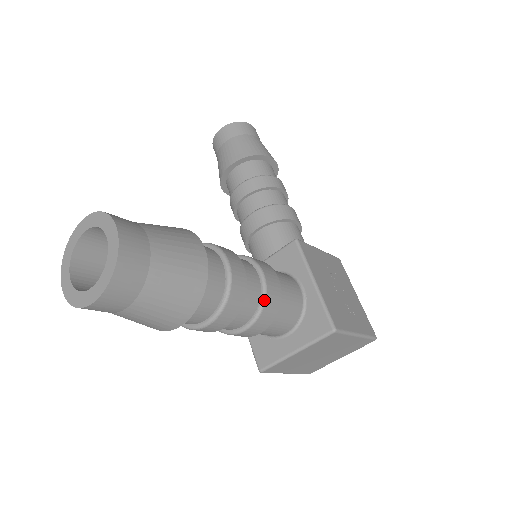
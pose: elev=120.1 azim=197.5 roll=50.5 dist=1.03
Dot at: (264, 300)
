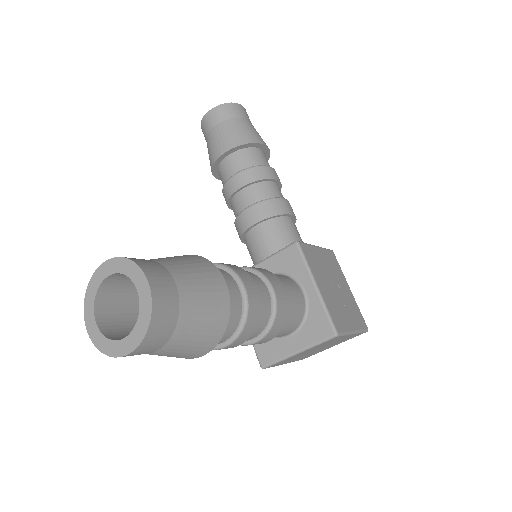
Dot at: (275, 315)
